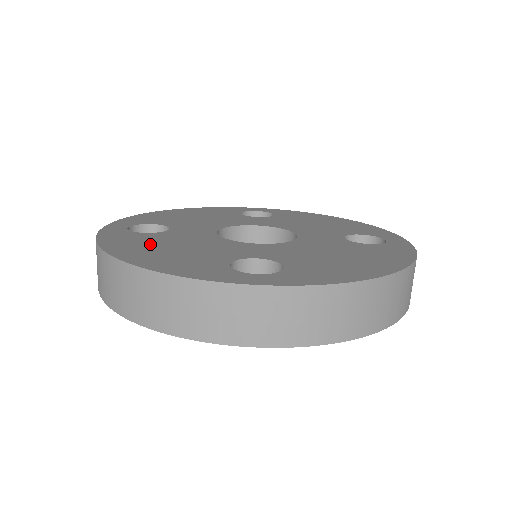
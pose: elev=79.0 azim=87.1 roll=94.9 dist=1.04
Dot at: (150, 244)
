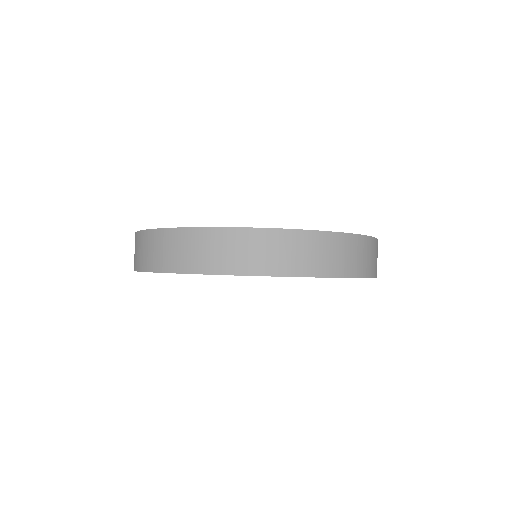
Dot at: occluded
